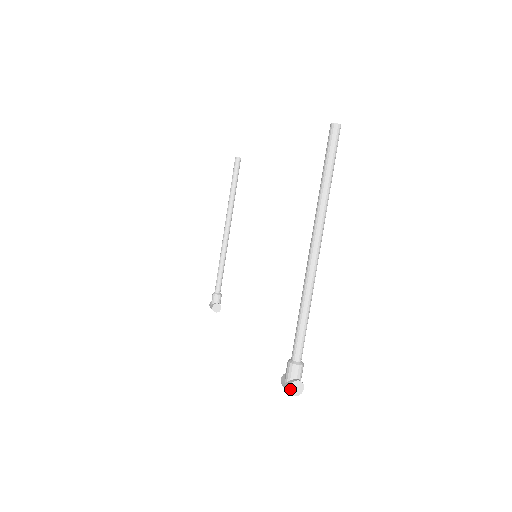
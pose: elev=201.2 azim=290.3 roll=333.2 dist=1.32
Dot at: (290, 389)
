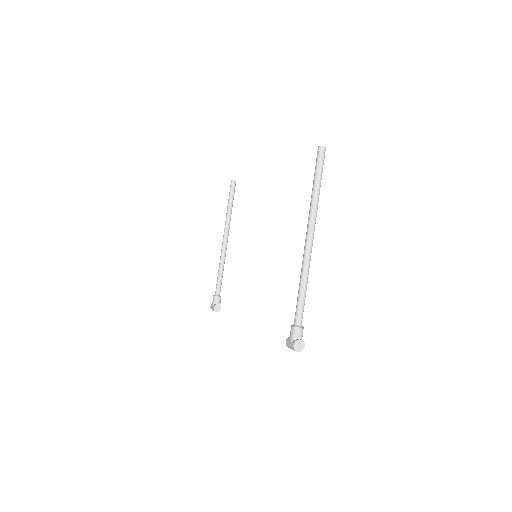
Dot at: (294, 346)
